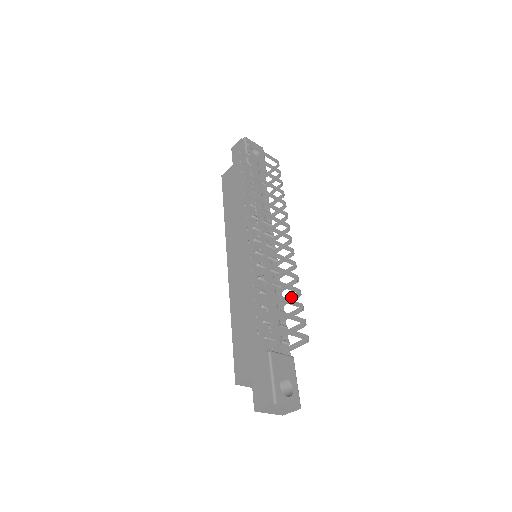
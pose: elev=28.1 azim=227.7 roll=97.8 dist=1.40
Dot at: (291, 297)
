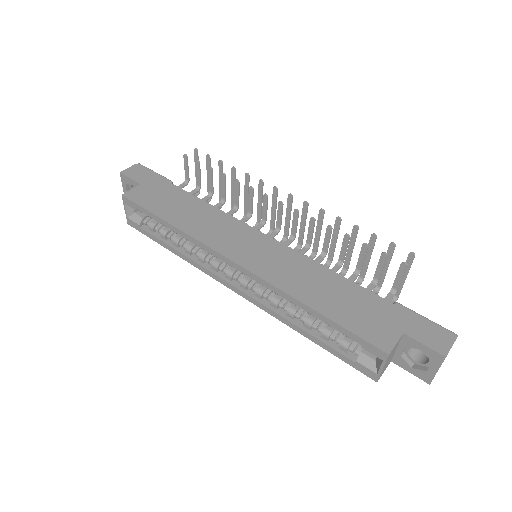
Dot at: occluded
